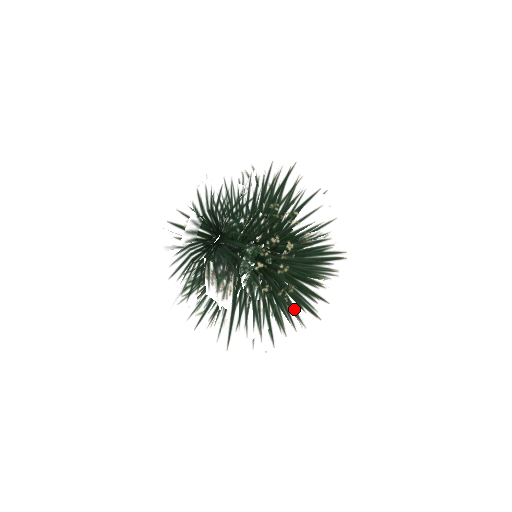
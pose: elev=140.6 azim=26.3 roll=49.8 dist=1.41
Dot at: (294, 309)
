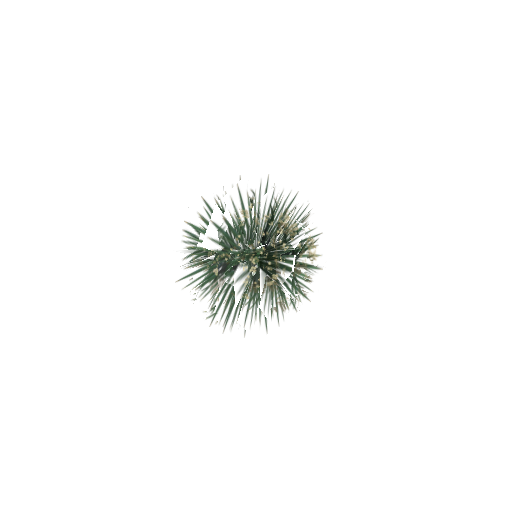
Dot at: occluded
